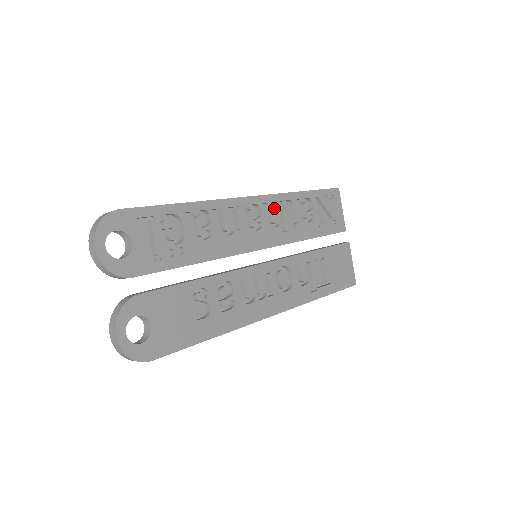
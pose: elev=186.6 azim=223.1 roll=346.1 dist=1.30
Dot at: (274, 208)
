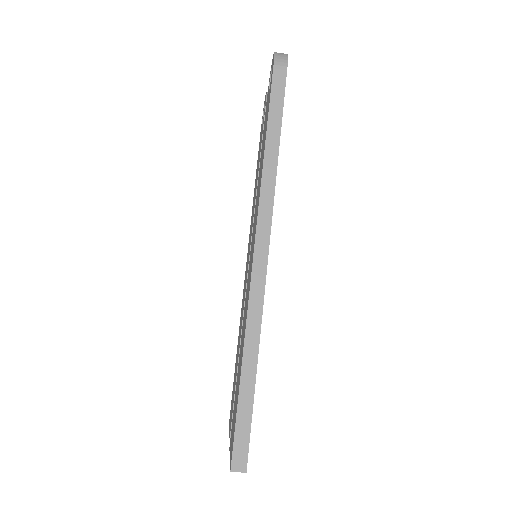
Dot at: occluded
